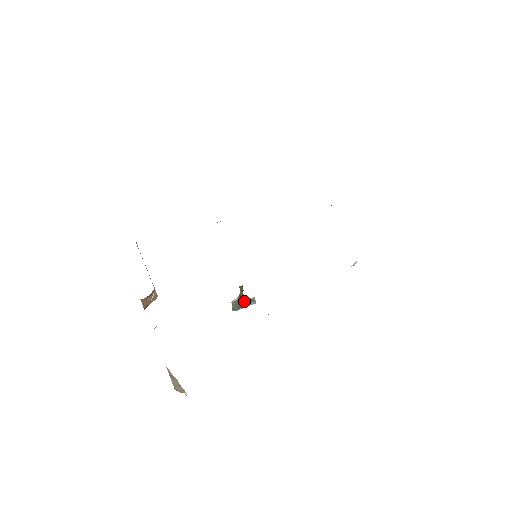
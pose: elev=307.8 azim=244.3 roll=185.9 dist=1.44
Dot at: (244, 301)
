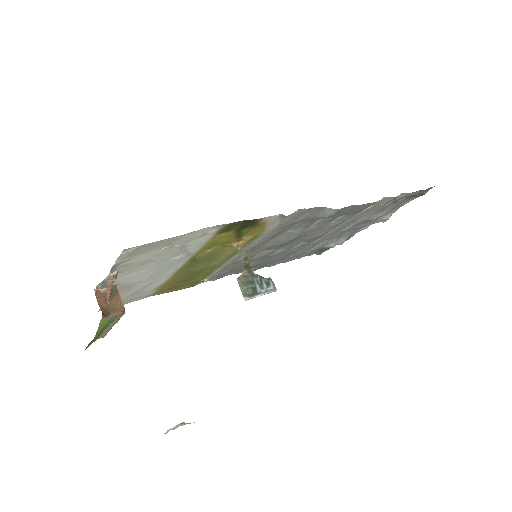
Dot at: (256, 279)
